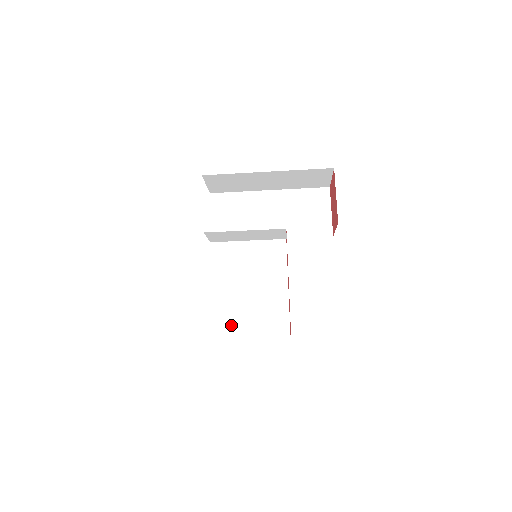
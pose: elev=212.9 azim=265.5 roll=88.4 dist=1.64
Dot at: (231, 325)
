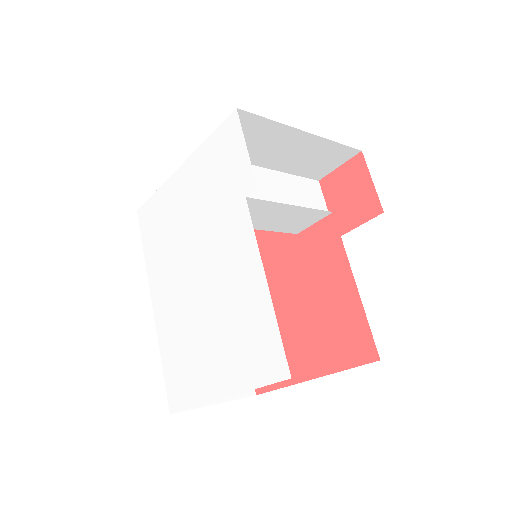
Dot at: occluded
